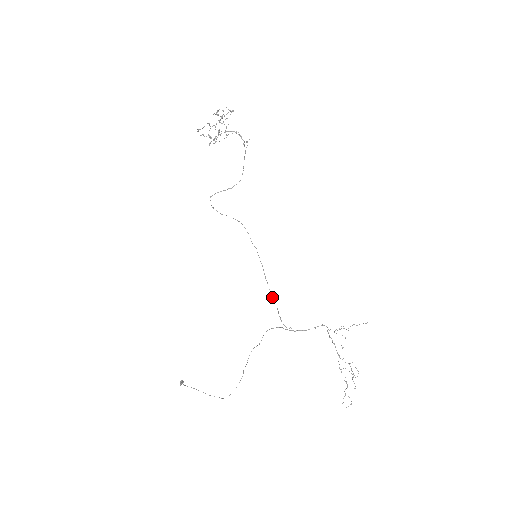
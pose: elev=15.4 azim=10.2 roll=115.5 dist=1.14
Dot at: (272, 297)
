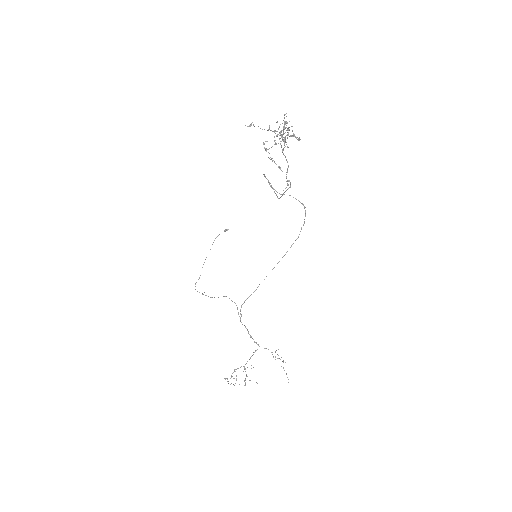
Dot at: occluded
